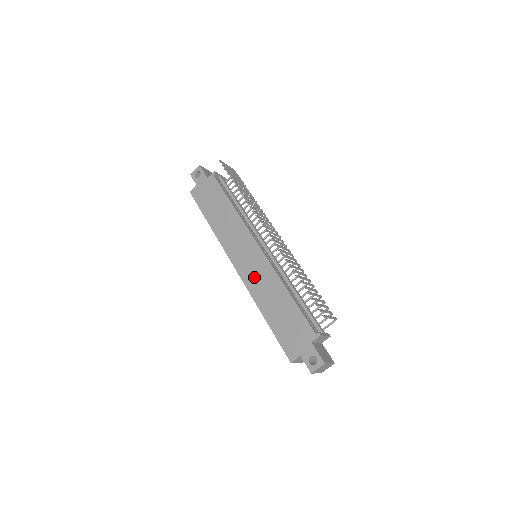
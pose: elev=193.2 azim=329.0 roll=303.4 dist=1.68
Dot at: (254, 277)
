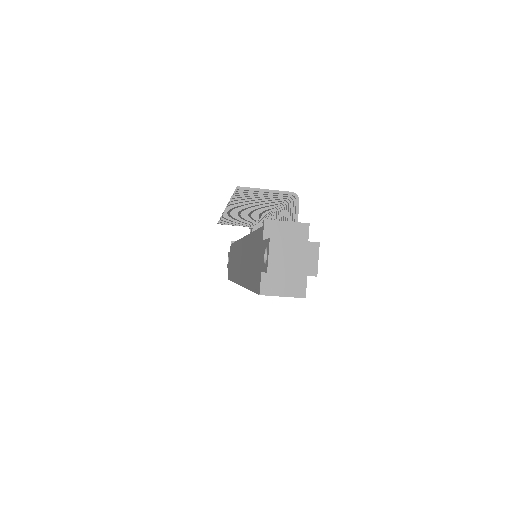
Dot at: (242, 267)
